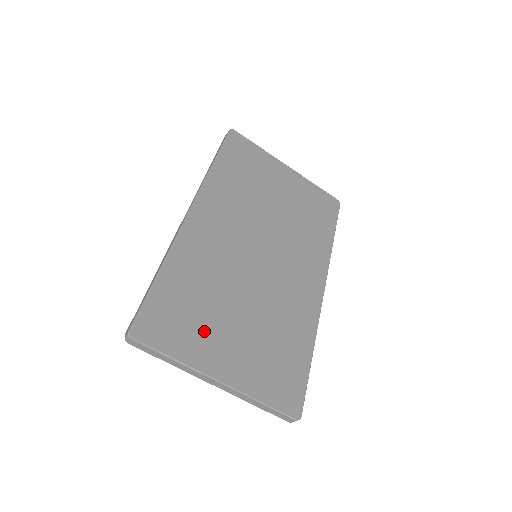
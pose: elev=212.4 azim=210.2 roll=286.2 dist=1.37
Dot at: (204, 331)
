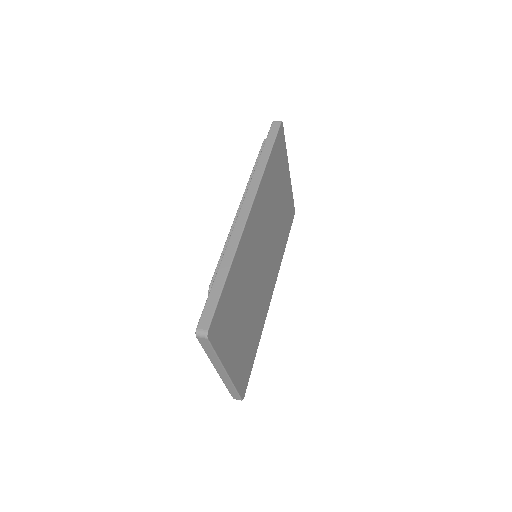
Dot at: (232, 330)
